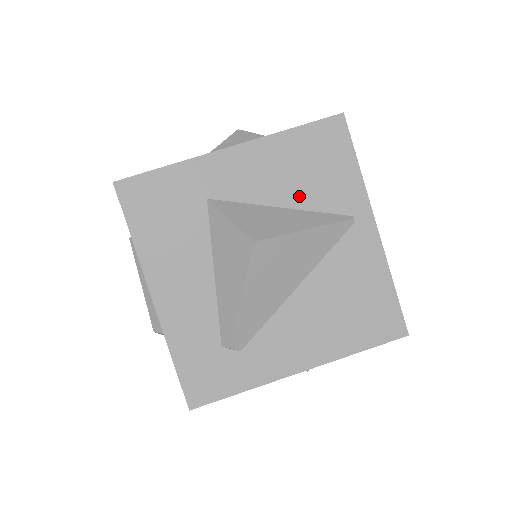
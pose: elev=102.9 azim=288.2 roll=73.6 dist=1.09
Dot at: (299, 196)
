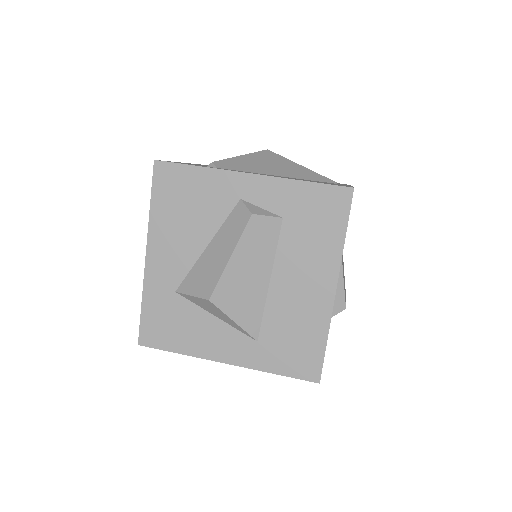
Dot at: occluded
